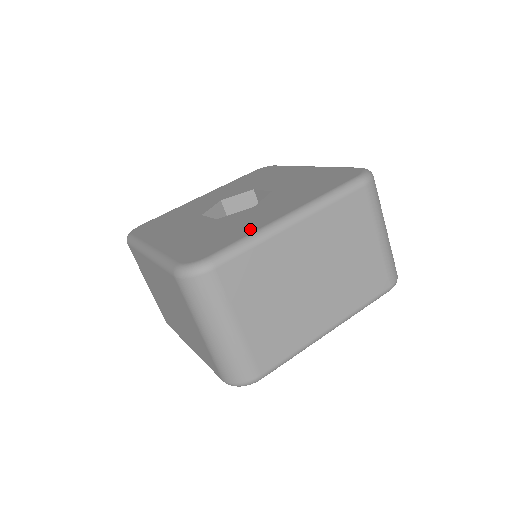
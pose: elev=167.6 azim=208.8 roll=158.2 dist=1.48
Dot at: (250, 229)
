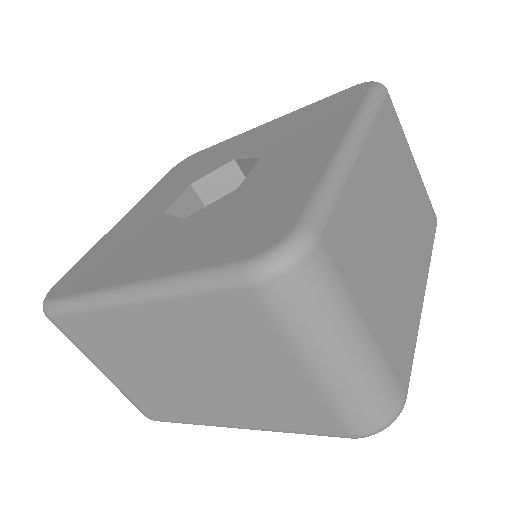
Dot at: (101, 280)
